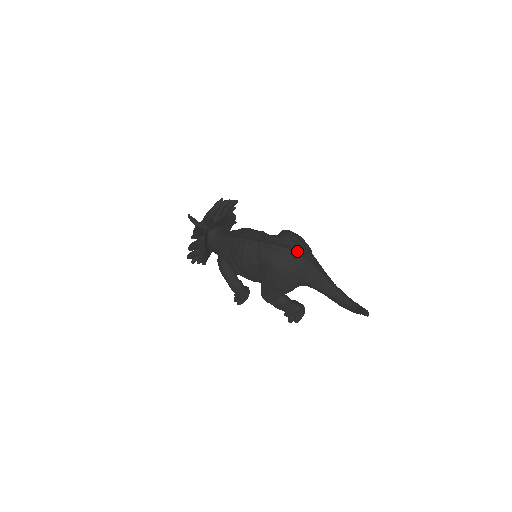
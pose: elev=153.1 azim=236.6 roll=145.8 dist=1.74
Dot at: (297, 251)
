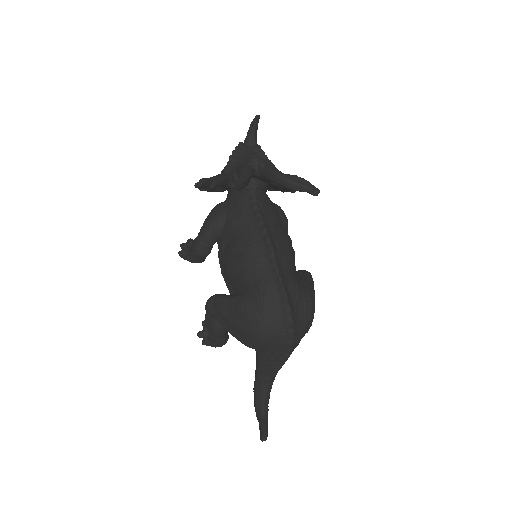
Dot at: (296, 333)
